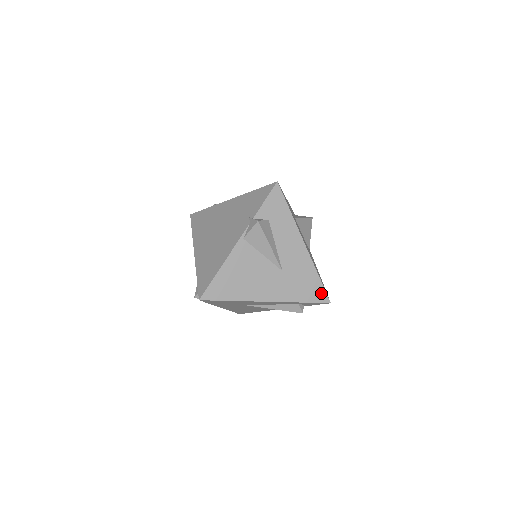
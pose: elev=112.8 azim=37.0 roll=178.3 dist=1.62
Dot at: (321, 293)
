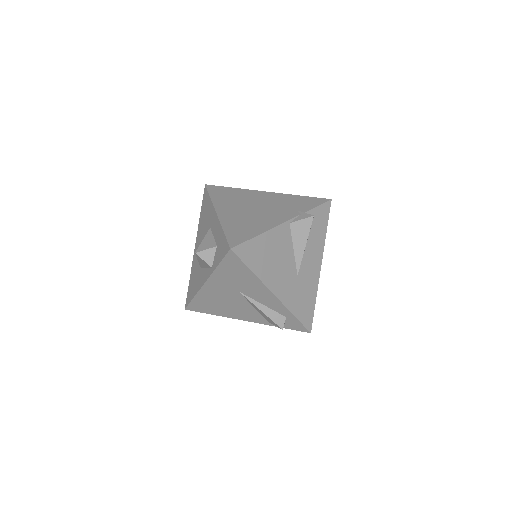
Dot at: (310, 318)
